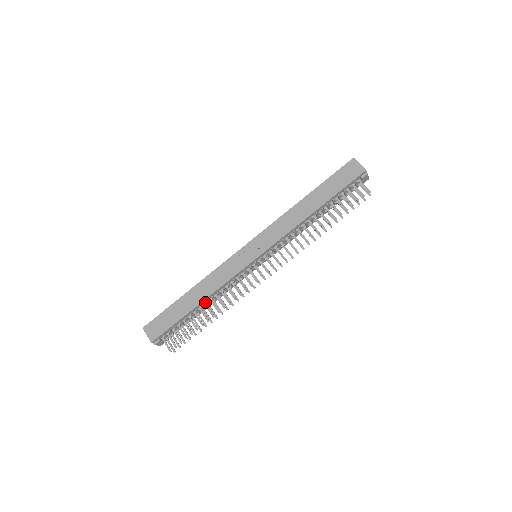
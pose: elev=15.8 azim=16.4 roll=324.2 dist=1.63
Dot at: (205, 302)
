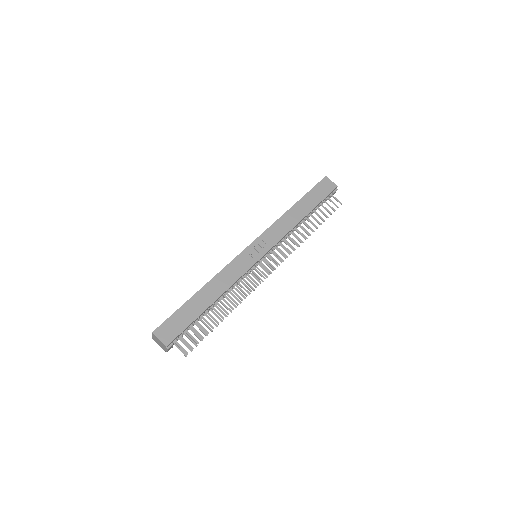
Dot at: (216, 300)
